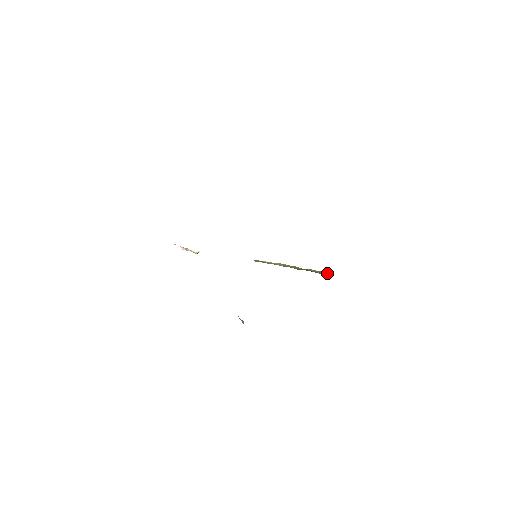
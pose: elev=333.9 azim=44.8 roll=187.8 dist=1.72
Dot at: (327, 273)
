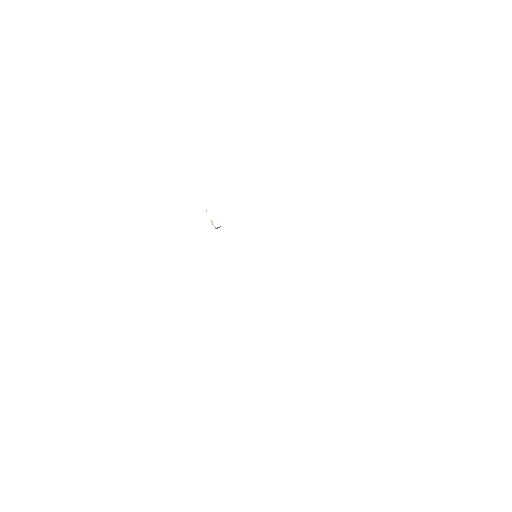
Dot at: occluded
